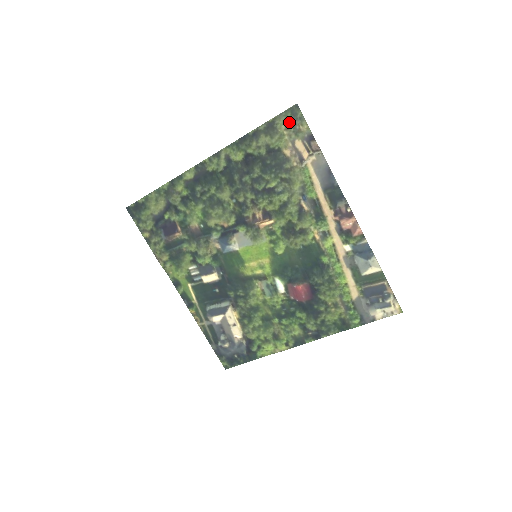
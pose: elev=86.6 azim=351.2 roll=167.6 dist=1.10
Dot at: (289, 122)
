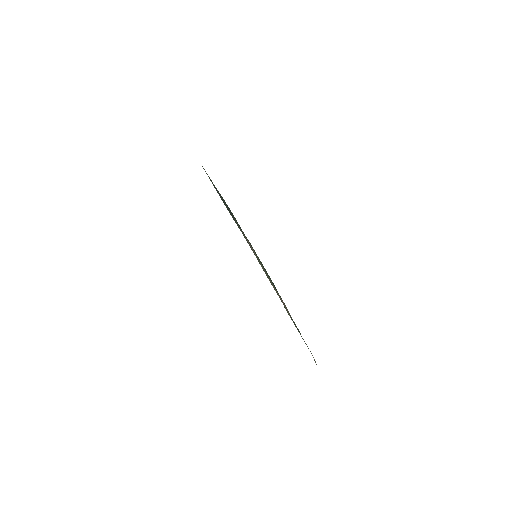
Dot at: (235, 222)
